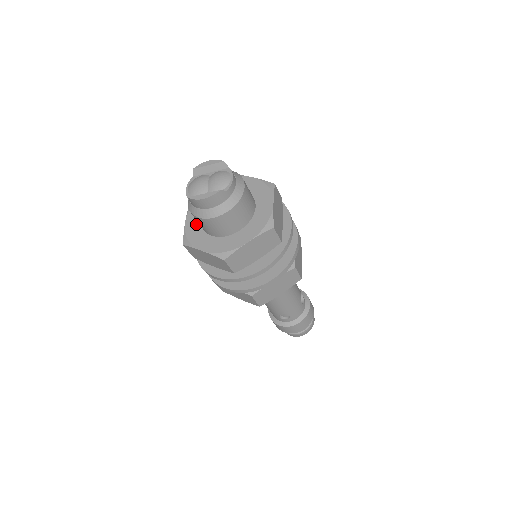
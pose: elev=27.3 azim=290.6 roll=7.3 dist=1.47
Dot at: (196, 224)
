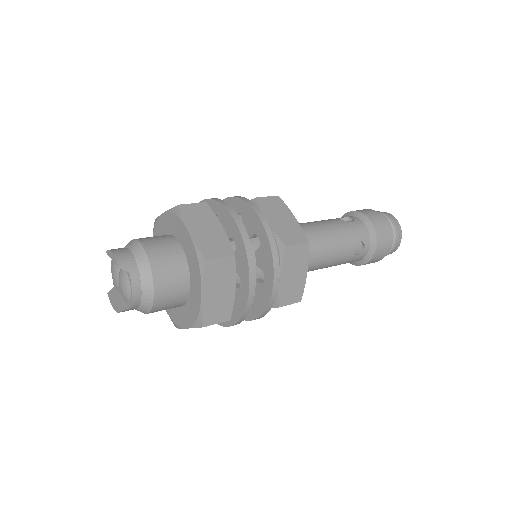
Dot at: occluded
